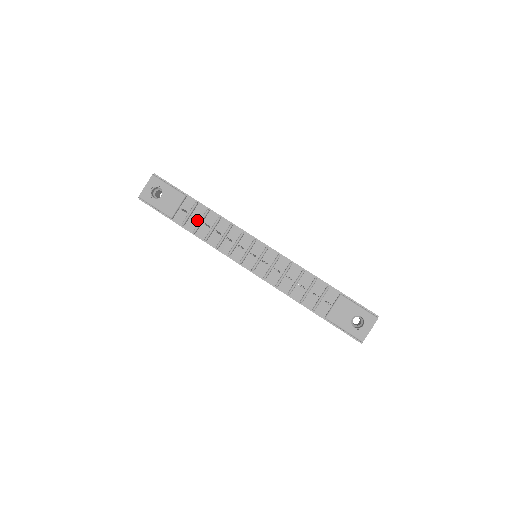
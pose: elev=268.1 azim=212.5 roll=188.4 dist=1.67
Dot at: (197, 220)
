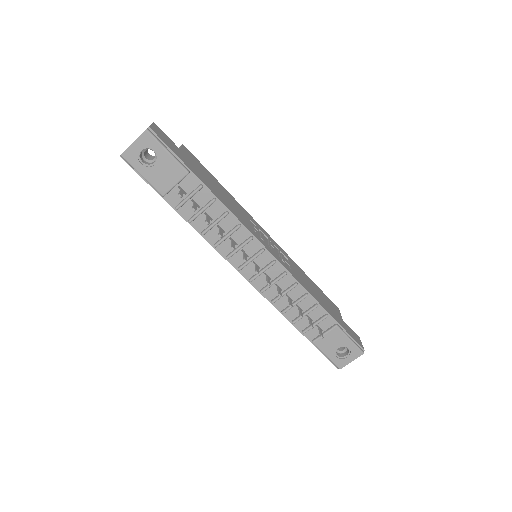
Dot at: (197, 207)
